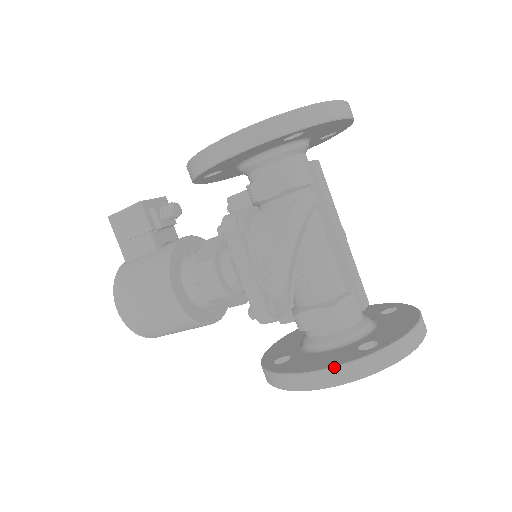
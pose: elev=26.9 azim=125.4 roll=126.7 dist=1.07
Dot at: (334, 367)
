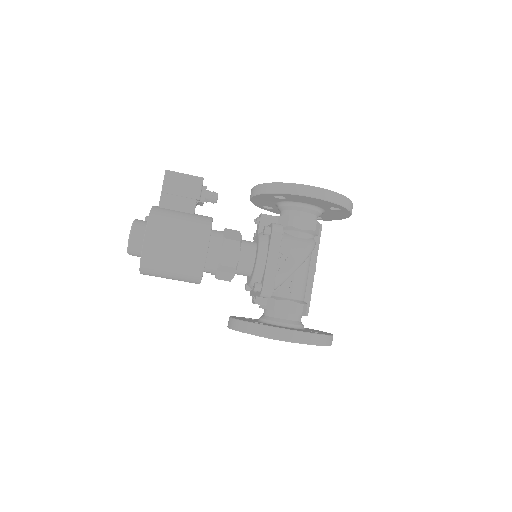
Dot at: (310, 333)
